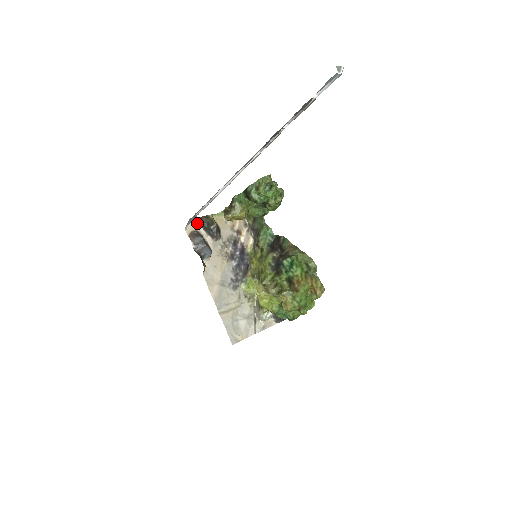
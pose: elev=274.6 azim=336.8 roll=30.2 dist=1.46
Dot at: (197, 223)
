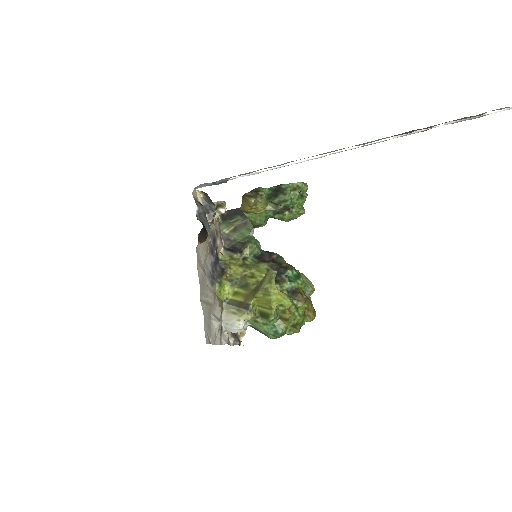
Dot at: (200, 195)
